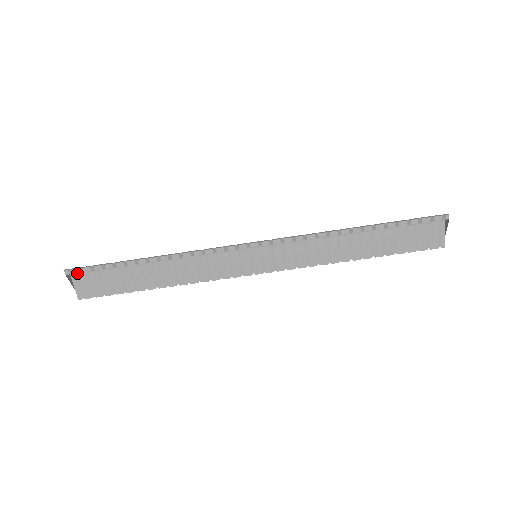
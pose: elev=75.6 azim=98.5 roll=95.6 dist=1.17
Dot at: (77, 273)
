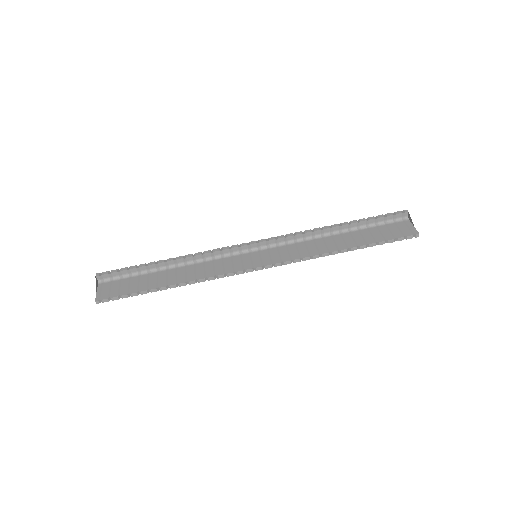
Dot at: (104, 282)
